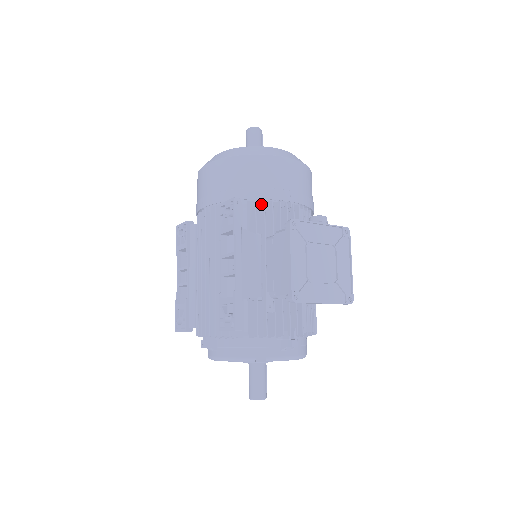
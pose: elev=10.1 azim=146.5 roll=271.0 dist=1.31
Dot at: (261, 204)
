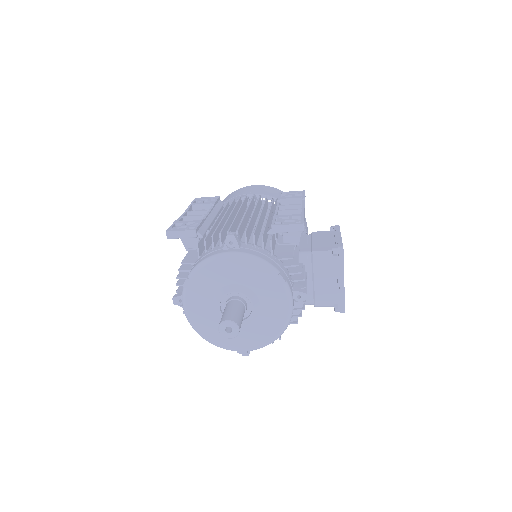
Dot at: occluded
